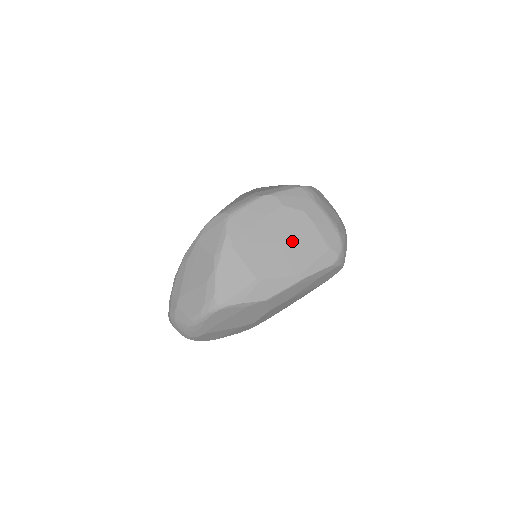
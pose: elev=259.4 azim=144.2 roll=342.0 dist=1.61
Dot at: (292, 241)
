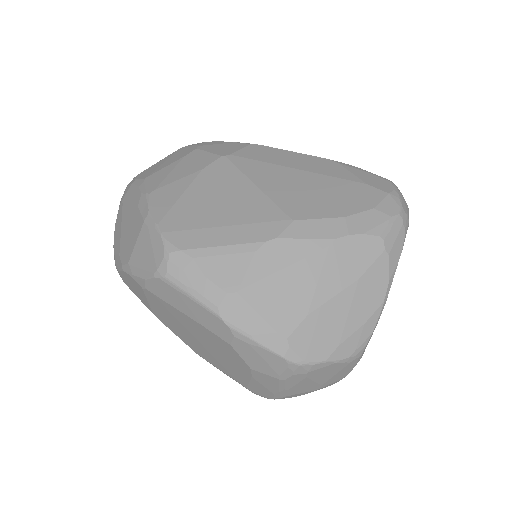
Dot at: (213, 352)
